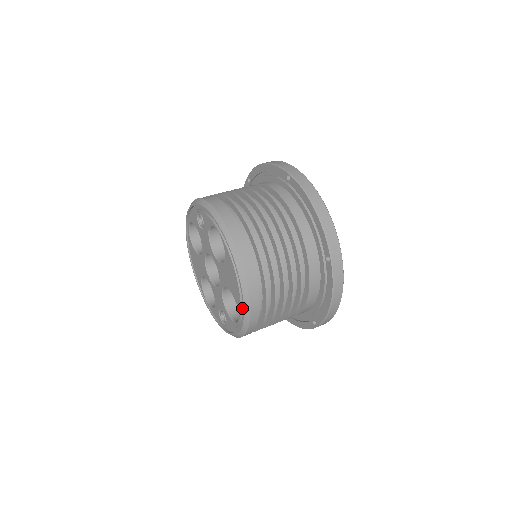
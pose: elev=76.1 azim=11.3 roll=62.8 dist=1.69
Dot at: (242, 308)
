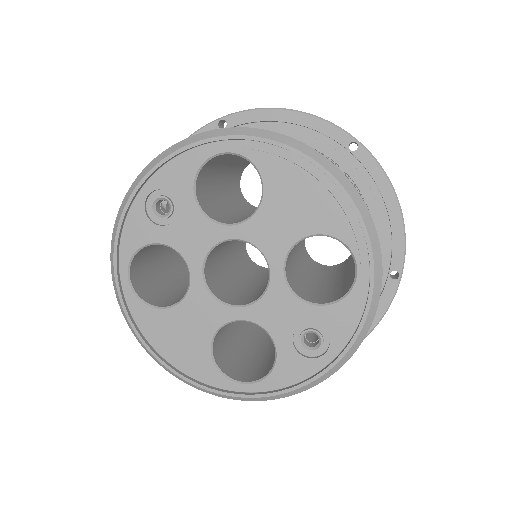
Dot at: (351, 229)
